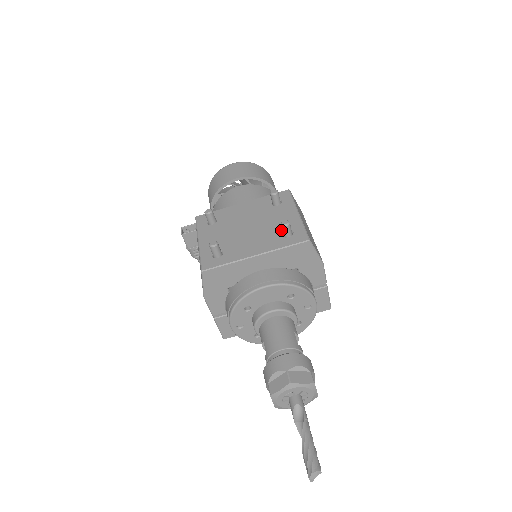
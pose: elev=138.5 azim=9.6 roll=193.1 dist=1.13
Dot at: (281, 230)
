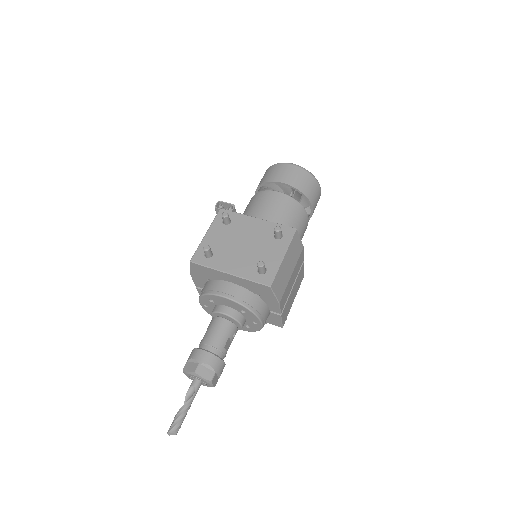
Dot at: occluded
